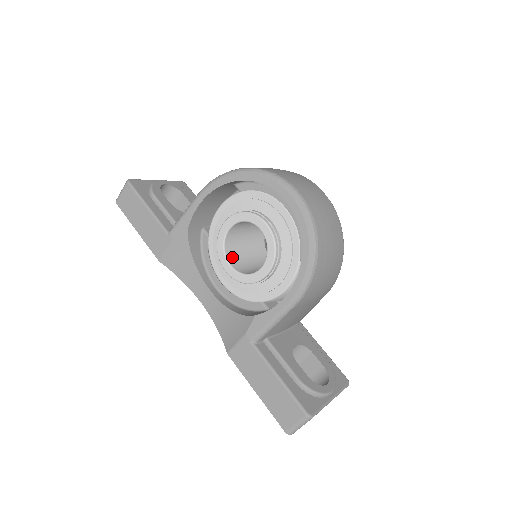
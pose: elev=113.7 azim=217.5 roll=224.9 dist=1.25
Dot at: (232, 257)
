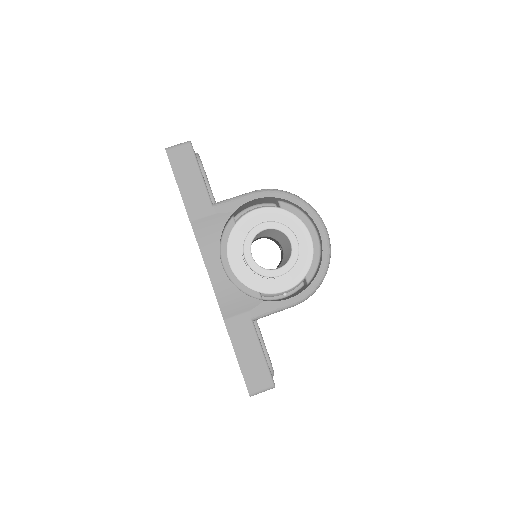
Dot at: occluded
